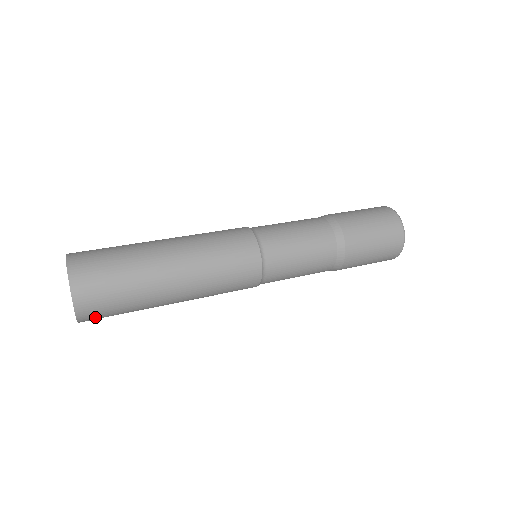
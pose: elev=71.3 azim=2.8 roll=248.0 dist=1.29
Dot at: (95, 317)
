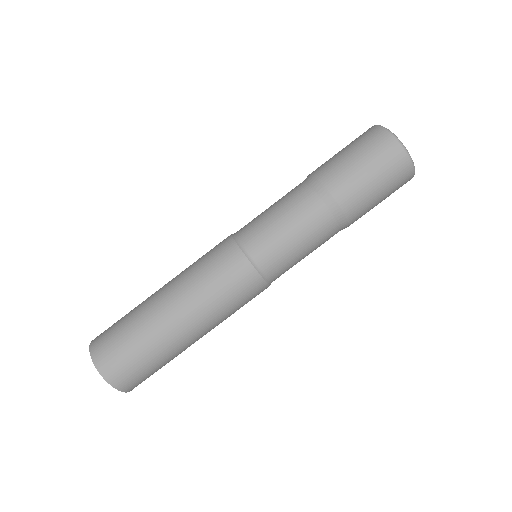
Dot at: occluded
